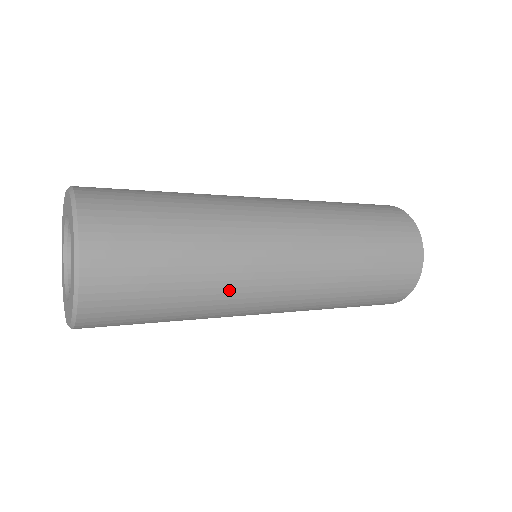
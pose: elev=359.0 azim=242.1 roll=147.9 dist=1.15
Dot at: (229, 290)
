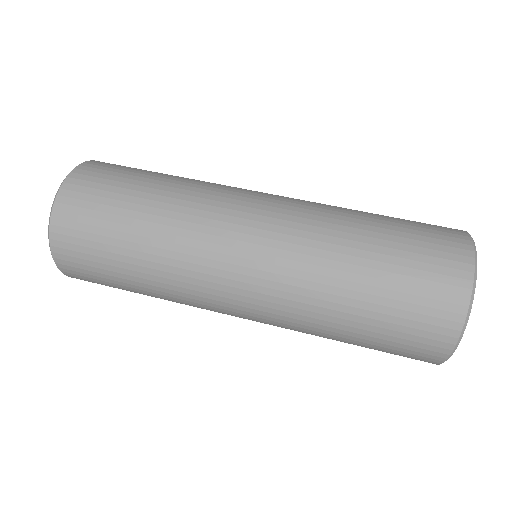
Dot at: occluded
